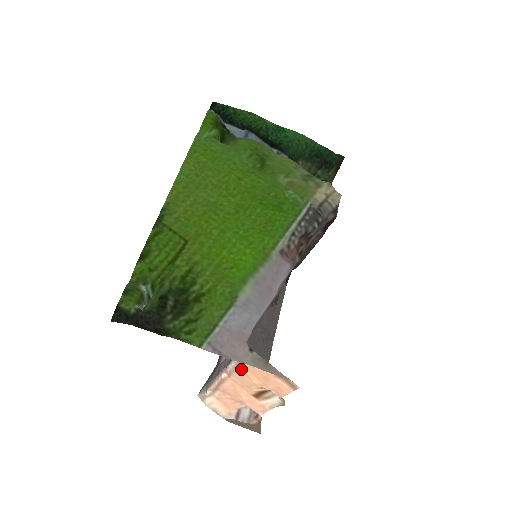
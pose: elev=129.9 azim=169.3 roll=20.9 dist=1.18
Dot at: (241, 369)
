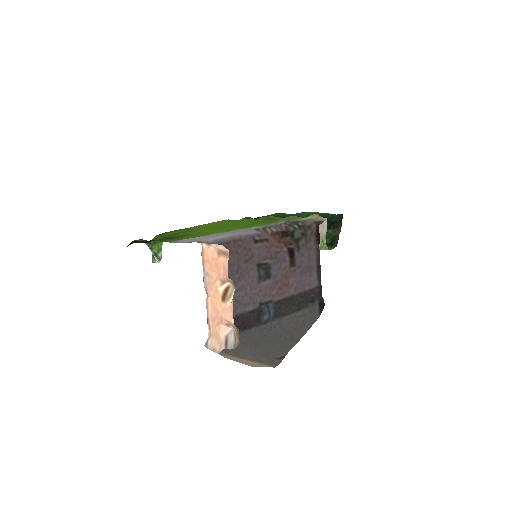
Dot at: (206, 273)
